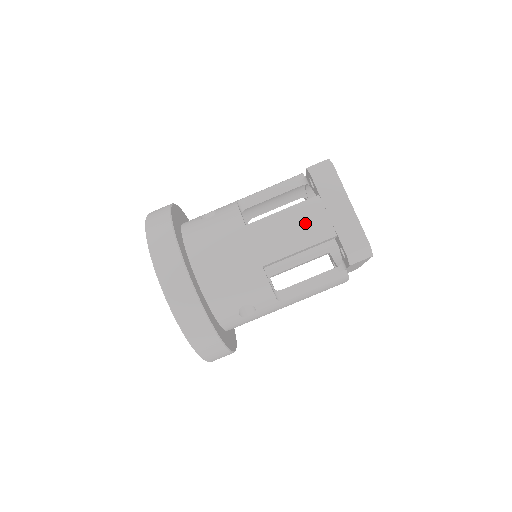
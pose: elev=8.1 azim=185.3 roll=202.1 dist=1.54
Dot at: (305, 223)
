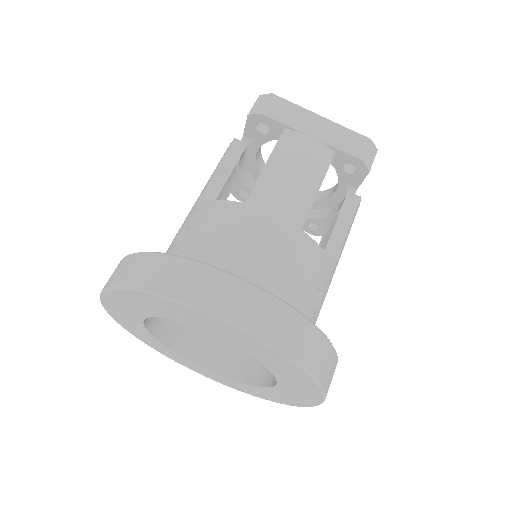
Dot at: (300, 158)
